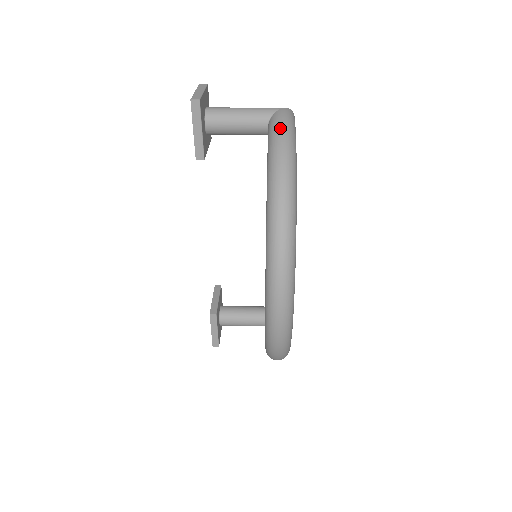
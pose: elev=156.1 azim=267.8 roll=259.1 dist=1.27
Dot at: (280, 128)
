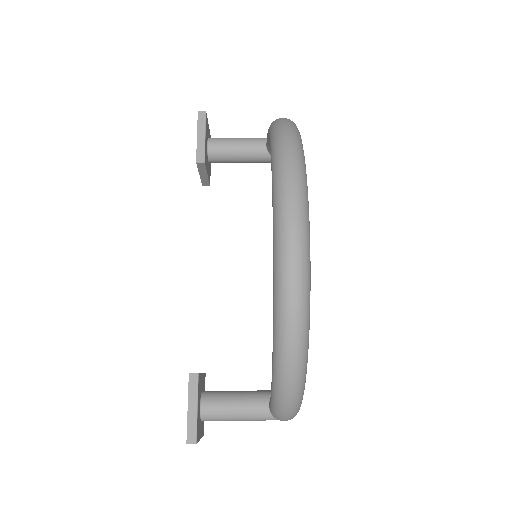
Dot at: occluded
